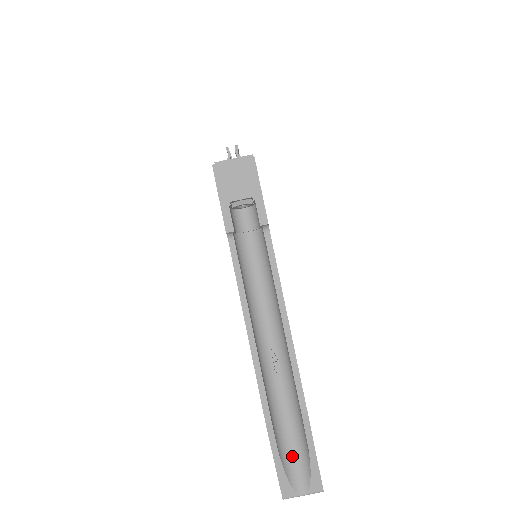
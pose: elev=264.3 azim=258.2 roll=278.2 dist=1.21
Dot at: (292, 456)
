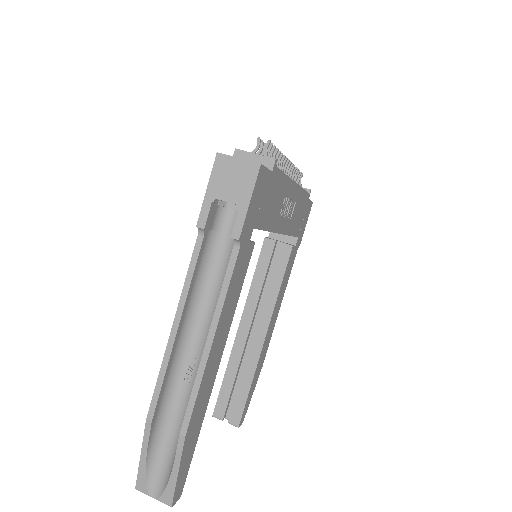
Dot at: (161, 460)
